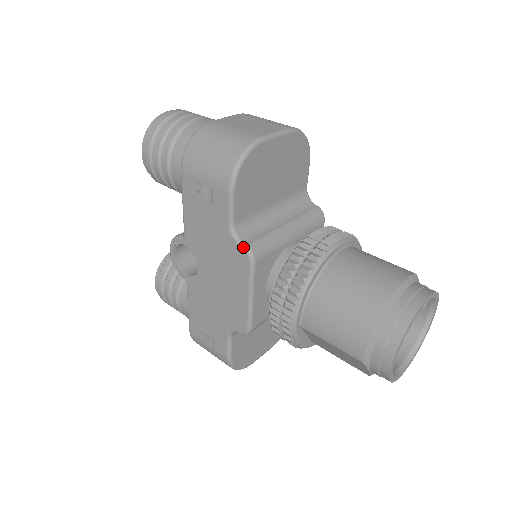
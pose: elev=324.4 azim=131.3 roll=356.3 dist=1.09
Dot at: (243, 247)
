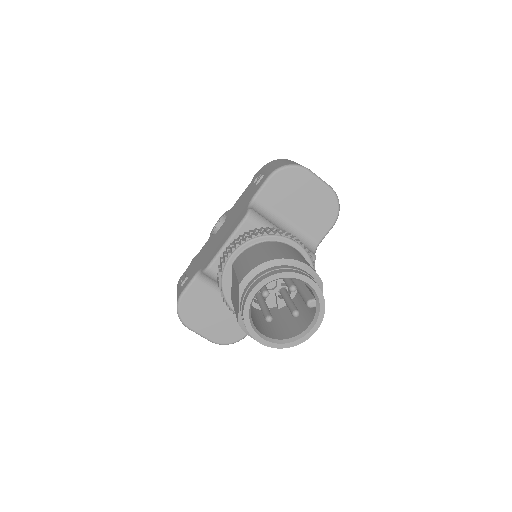
Dot at: (249, 208)
